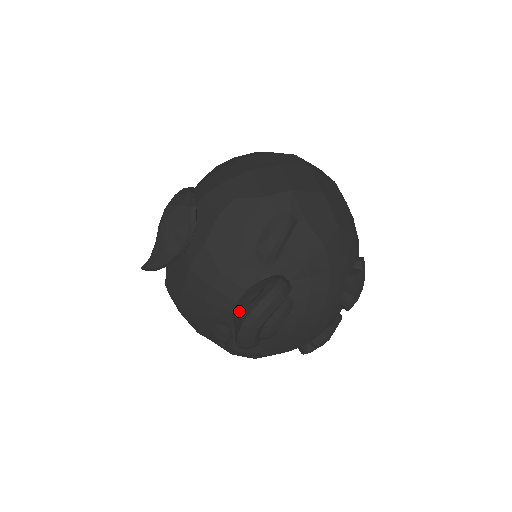
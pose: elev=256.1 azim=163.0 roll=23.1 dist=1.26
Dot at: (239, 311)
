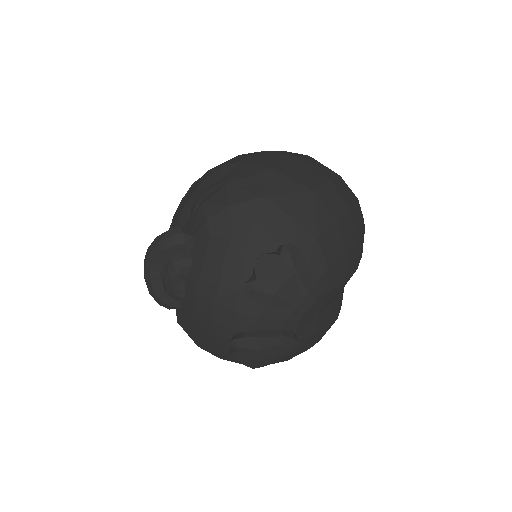
Dot at: occluded
